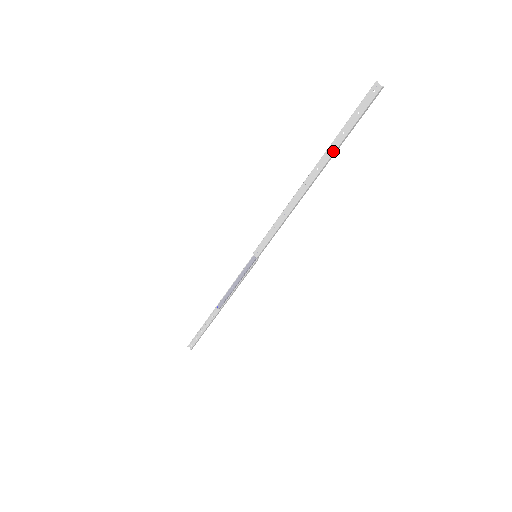
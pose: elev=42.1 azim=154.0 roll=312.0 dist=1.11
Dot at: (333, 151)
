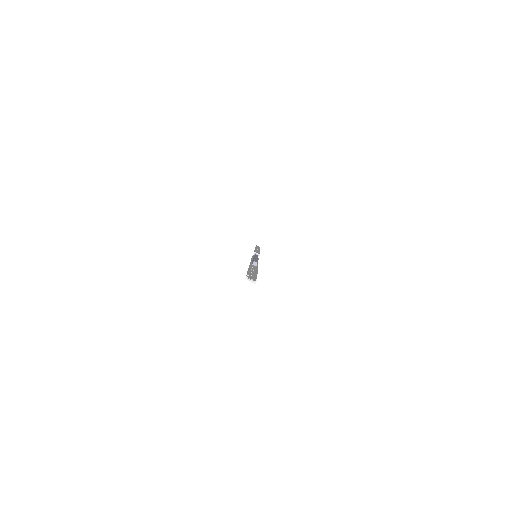
Dot at: occluded
